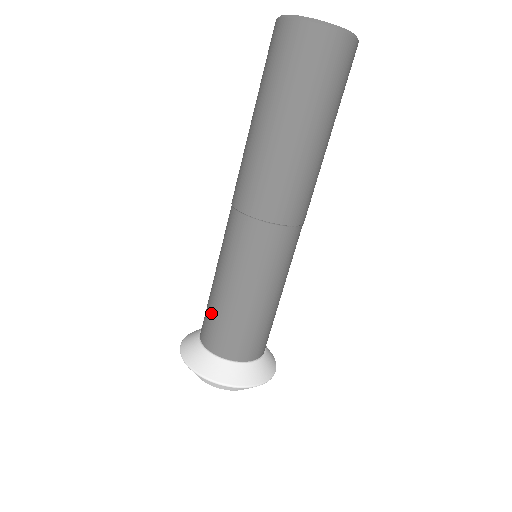
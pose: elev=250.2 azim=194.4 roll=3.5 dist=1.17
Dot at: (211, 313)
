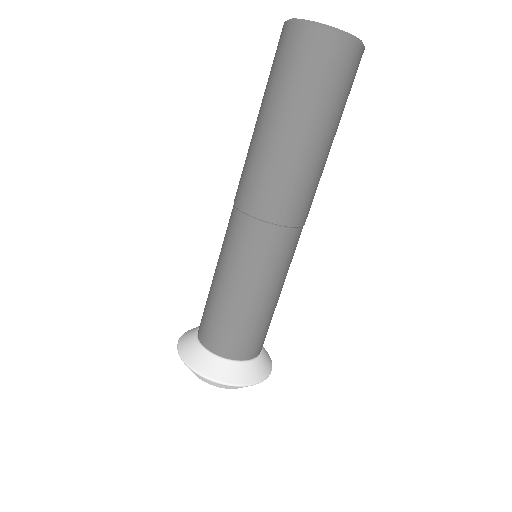
Dot at: (236, 326)
